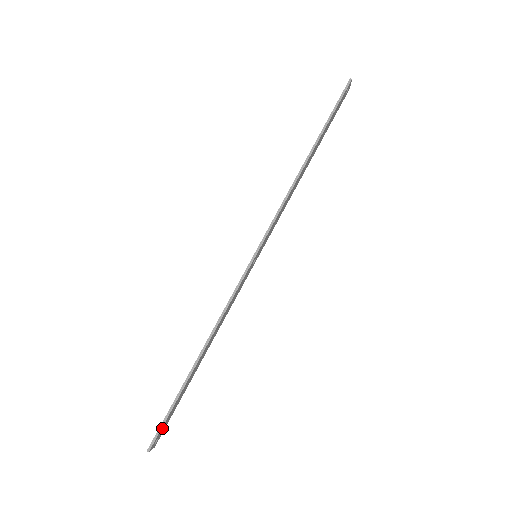
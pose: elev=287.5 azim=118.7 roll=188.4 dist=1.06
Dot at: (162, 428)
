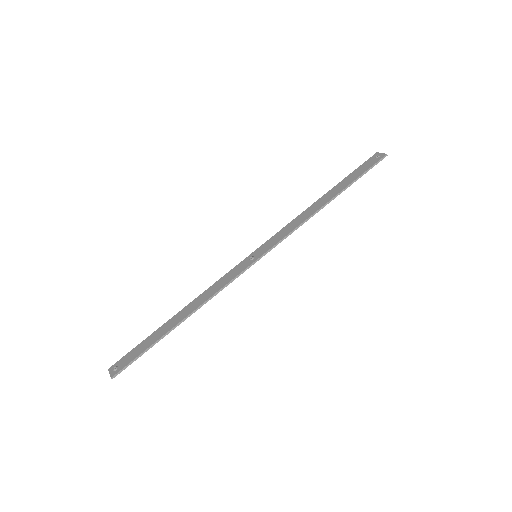
Dot at: (129, 363)
